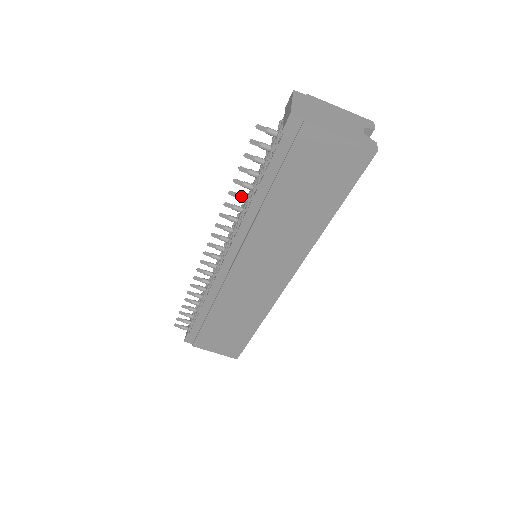
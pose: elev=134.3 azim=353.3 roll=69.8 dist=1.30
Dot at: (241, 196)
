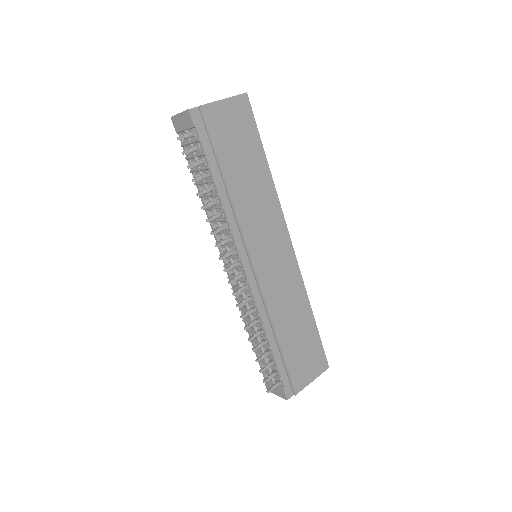
Dot at: (211, 202)
